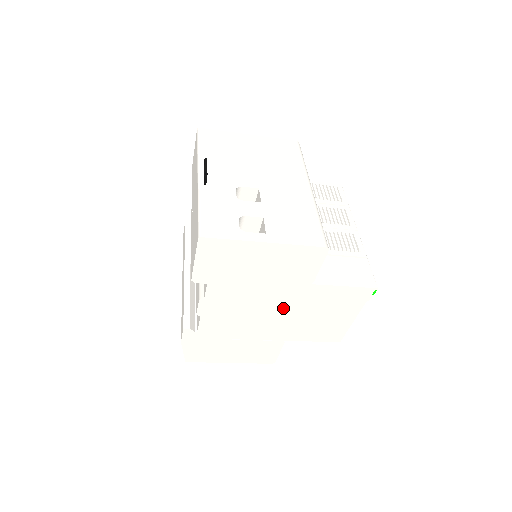
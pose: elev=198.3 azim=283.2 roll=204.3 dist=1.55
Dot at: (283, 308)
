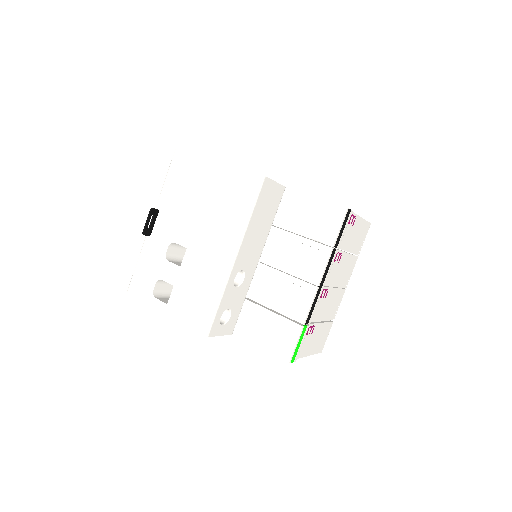
Dot at: occluded
